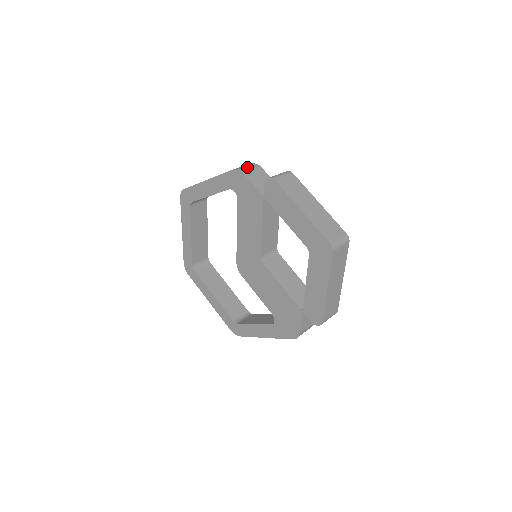
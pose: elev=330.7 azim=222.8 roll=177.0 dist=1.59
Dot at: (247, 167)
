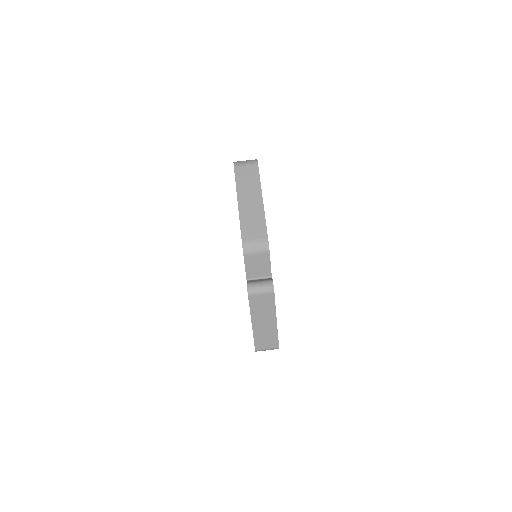
Dot at: (255, 248)
